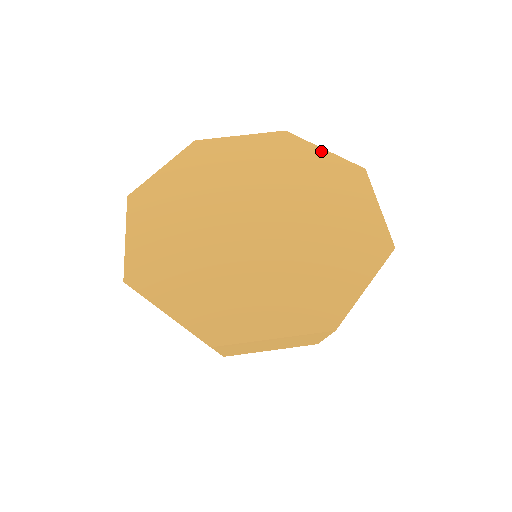
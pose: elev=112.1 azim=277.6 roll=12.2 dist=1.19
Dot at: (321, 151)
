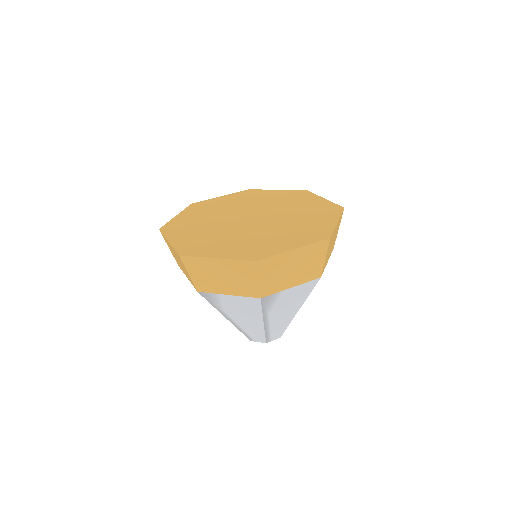
Dot at: (322, 199)
